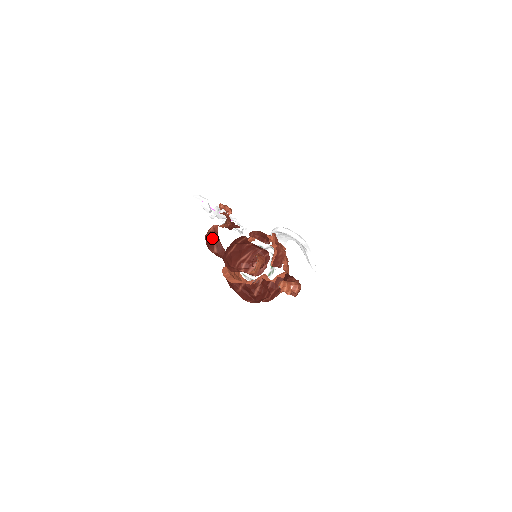
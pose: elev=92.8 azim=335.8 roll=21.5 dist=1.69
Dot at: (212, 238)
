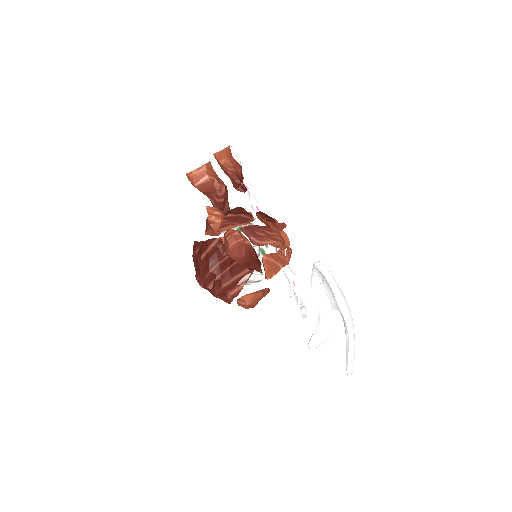
Dot at: occluded
